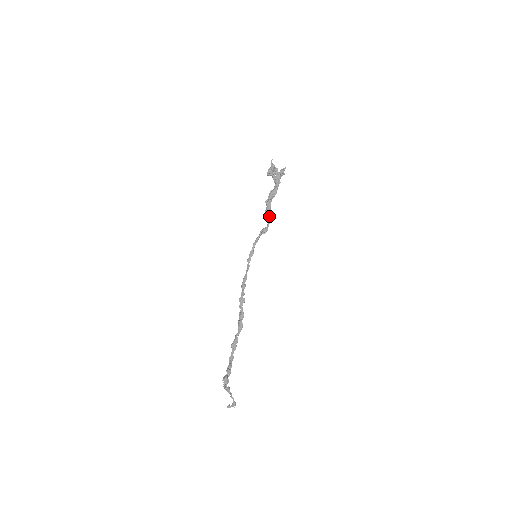
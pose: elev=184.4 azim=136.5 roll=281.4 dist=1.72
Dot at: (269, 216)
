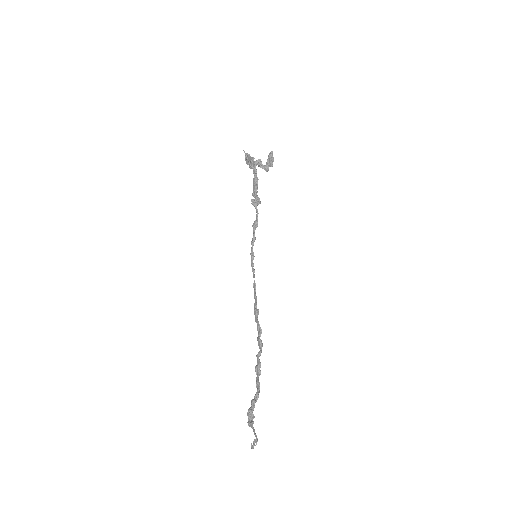
Dot at: (254, 206)
